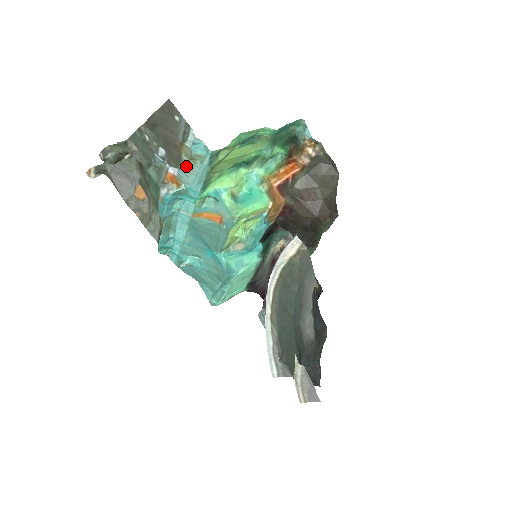
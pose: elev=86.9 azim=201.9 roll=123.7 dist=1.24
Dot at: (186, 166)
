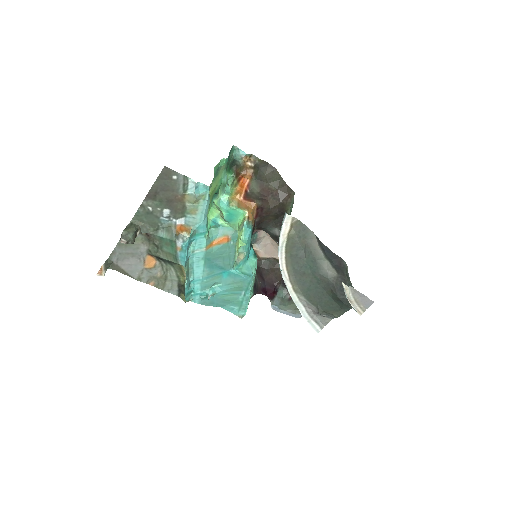
Dot at: (191, 210)
